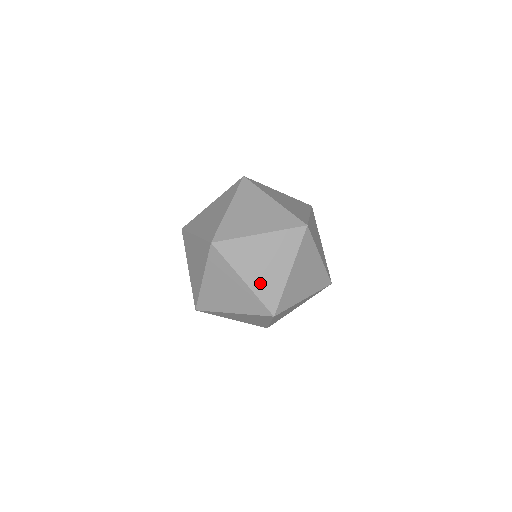
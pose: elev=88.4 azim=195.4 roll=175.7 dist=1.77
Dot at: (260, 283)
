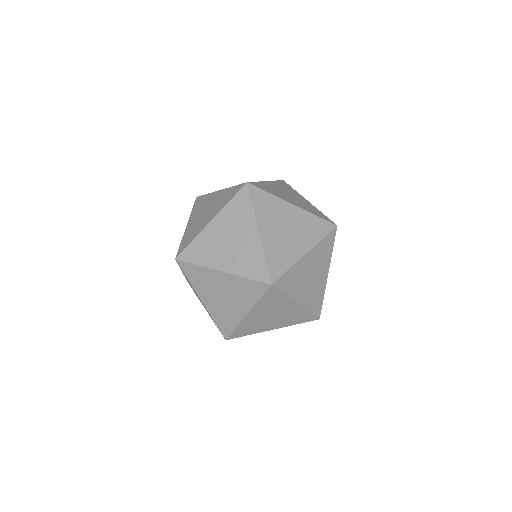
Dot at: (304, 207)
